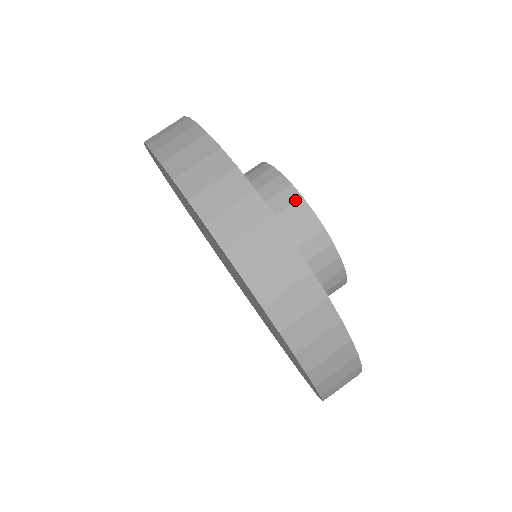
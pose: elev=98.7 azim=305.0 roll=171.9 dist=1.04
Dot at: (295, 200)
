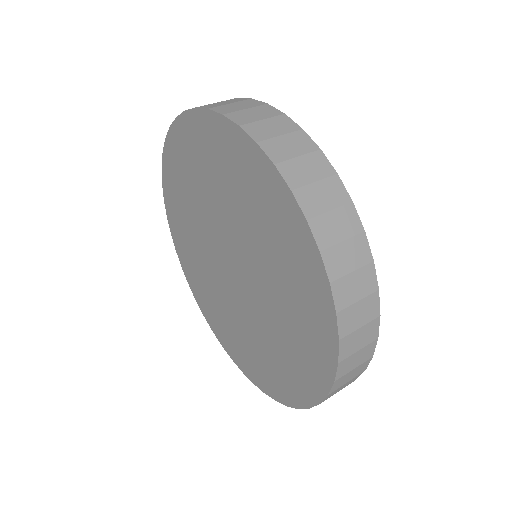
Dot at: occluded
